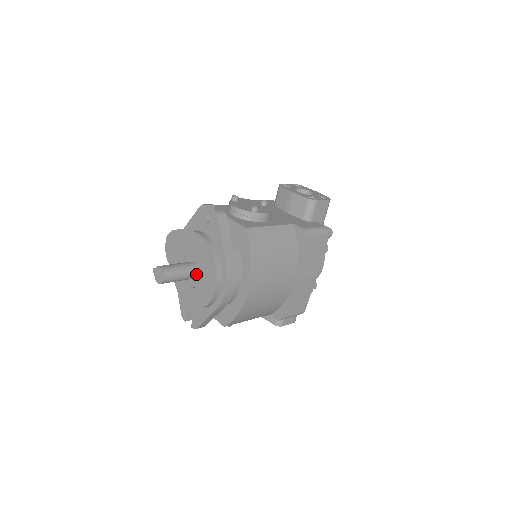
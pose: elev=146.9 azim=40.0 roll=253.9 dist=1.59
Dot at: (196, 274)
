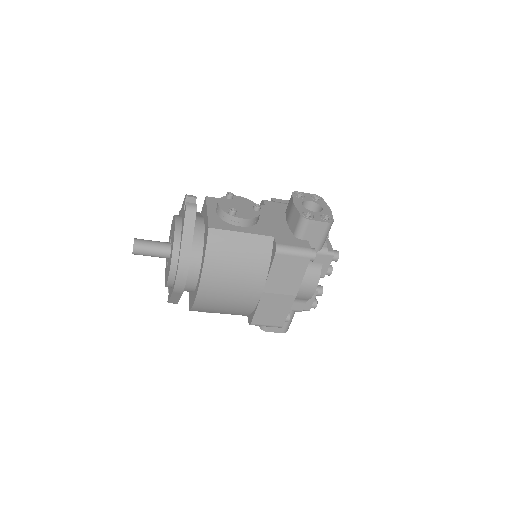
Dot at: (168, 255)
